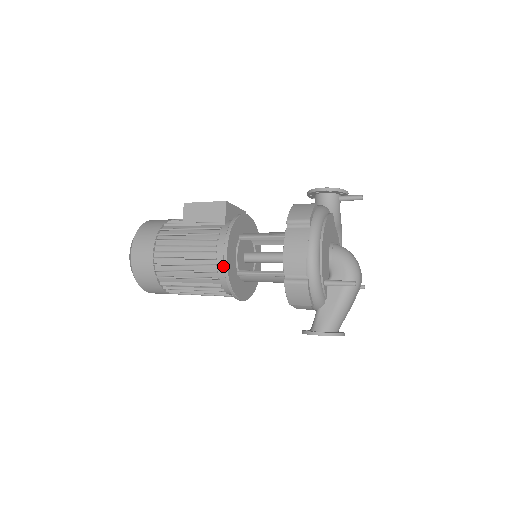
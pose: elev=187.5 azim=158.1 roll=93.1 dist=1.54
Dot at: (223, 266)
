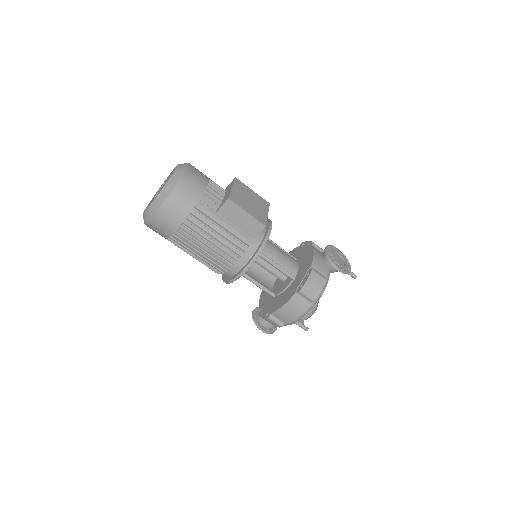
Dot at: (231, 274)
